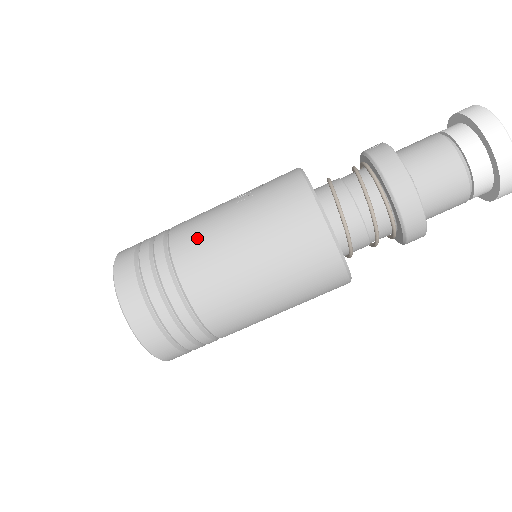
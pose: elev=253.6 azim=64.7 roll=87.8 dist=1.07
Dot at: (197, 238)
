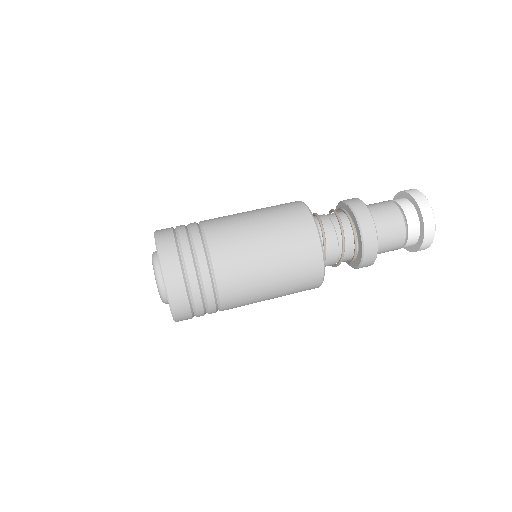
Dot at: occluded
